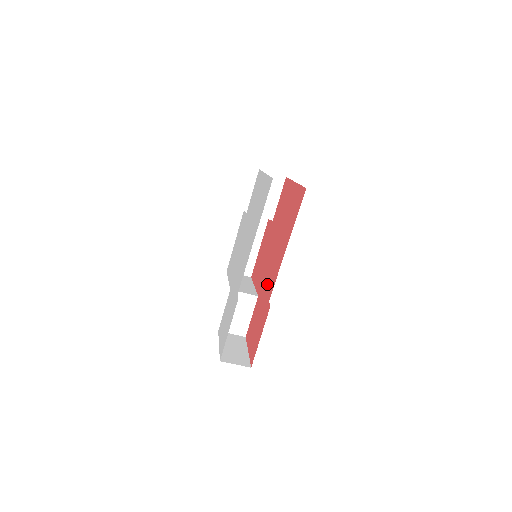
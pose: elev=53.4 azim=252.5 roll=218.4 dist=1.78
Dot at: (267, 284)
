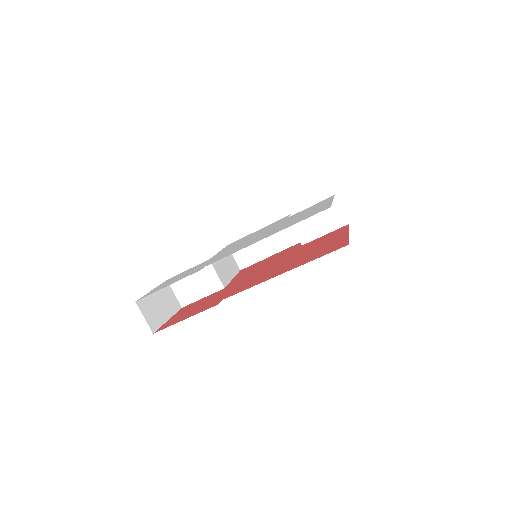
Dot at: (239, 286)
